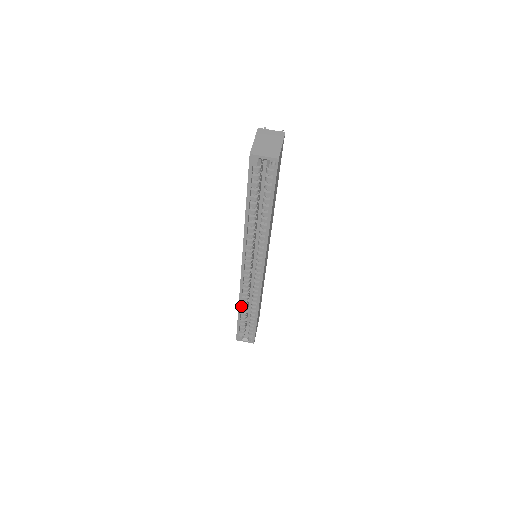
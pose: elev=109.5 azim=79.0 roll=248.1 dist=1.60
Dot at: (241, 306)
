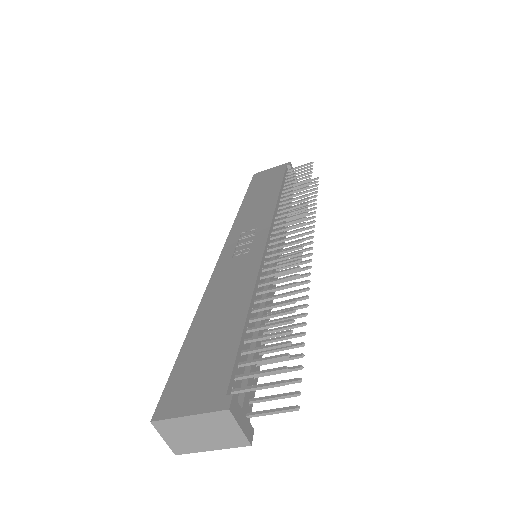
Dot at: occluded
